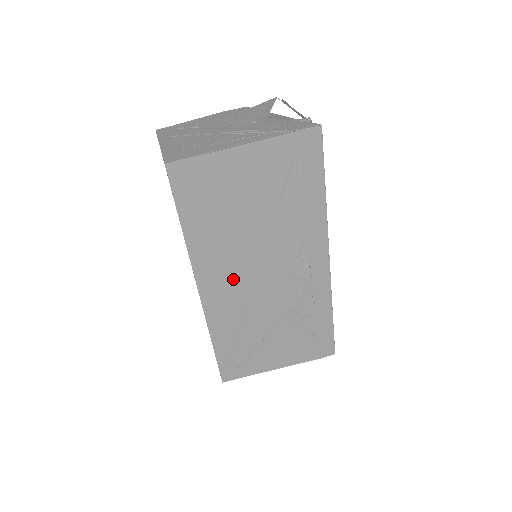
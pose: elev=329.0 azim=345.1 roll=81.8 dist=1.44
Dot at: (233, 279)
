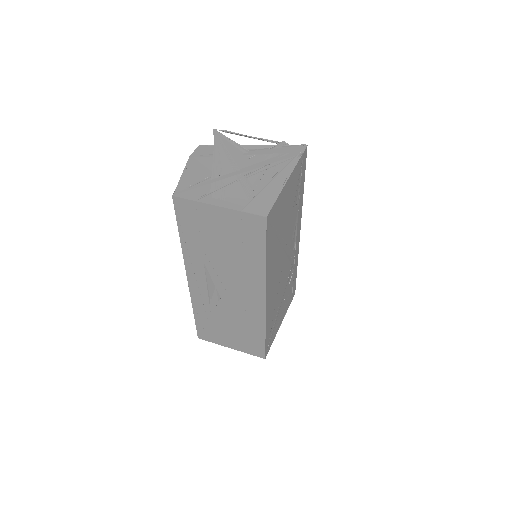
Dot at: (276, 278)
